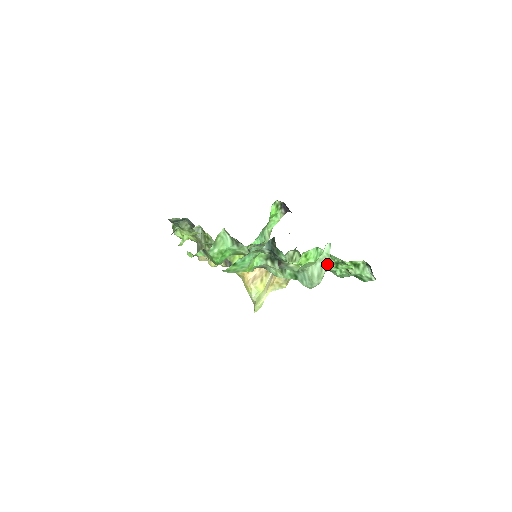
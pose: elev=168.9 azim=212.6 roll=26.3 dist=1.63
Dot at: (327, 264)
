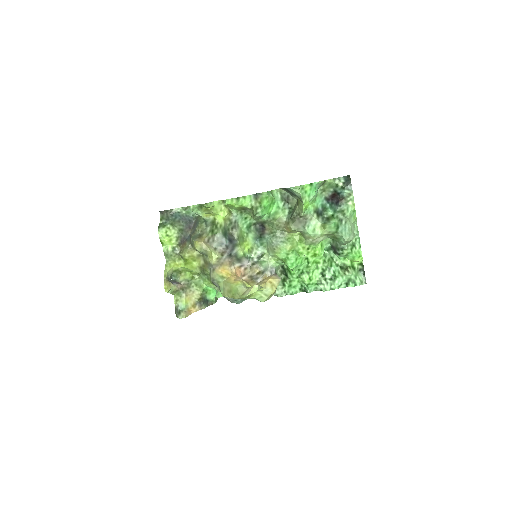
Dot at: (355, 233)
